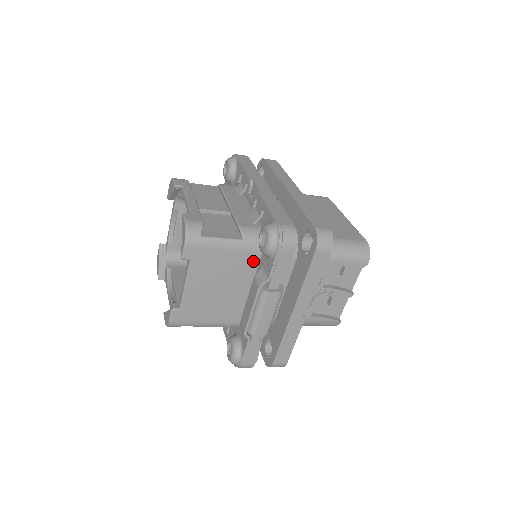
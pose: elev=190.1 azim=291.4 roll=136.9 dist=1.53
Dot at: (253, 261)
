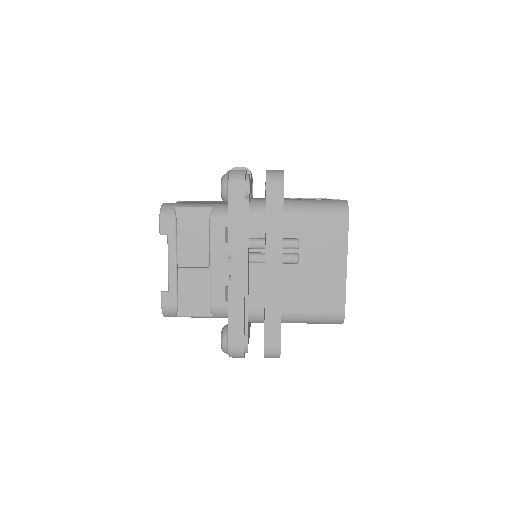
Dot at: occluded
